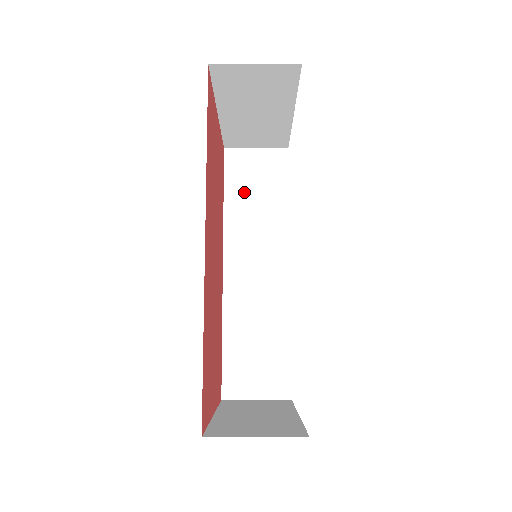
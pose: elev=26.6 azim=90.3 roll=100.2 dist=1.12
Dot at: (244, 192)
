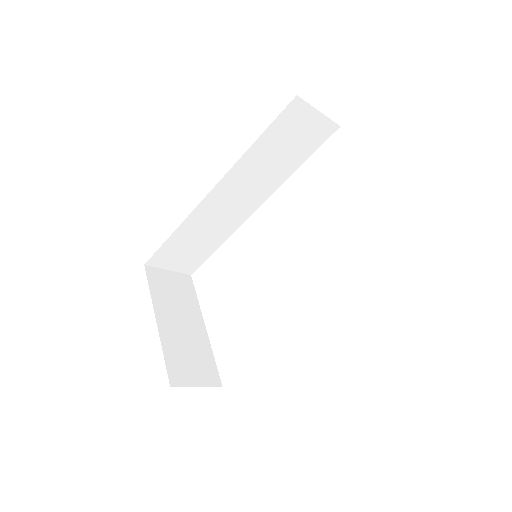
Dot at: (276, 143)
